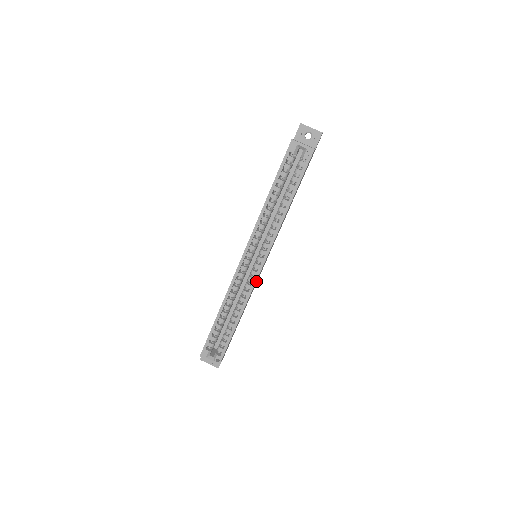
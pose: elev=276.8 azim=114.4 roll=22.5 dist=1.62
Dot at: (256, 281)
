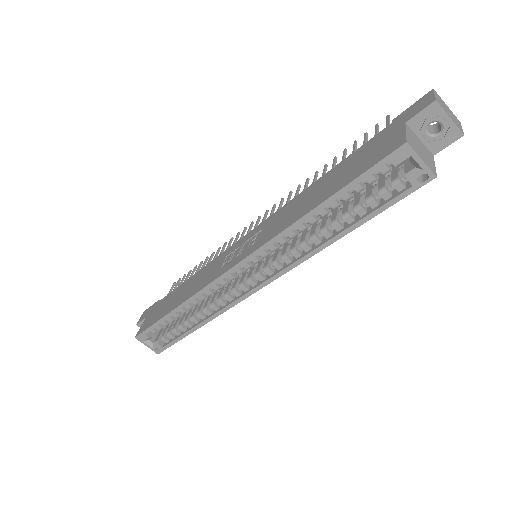
Dot at: occluded
